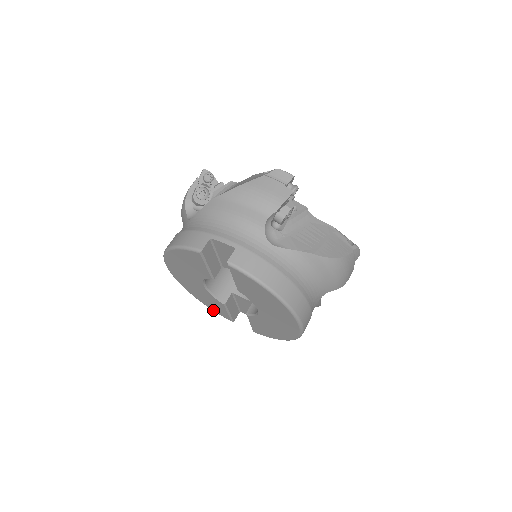
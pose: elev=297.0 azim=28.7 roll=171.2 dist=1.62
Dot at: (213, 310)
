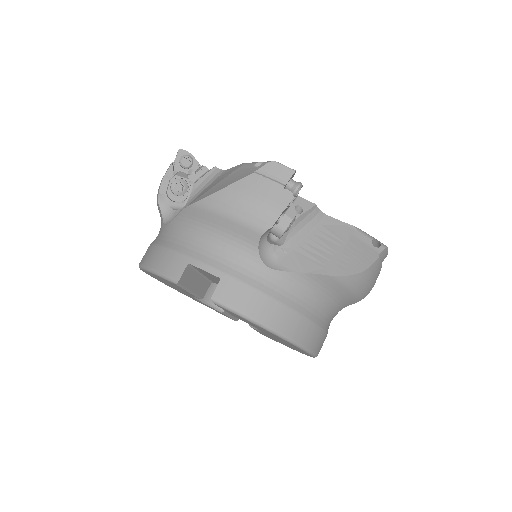
Dot at: occluded
